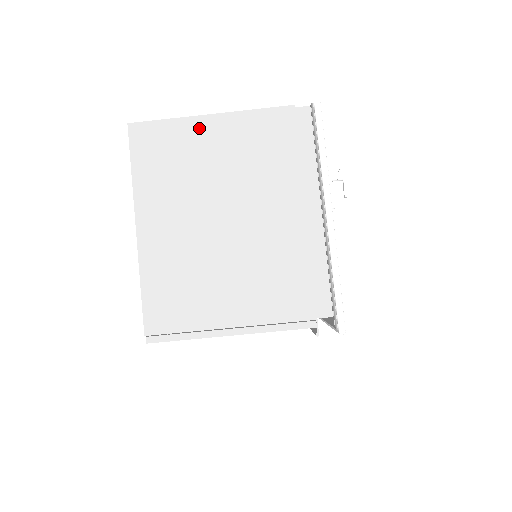
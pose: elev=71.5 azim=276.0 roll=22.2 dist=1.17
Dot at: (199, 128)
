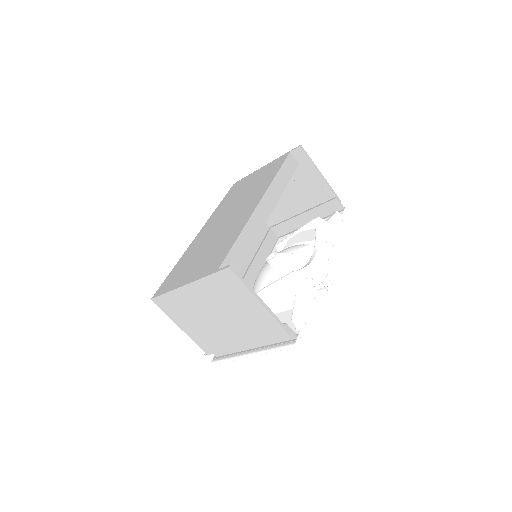
Dot at: (250, 299)
